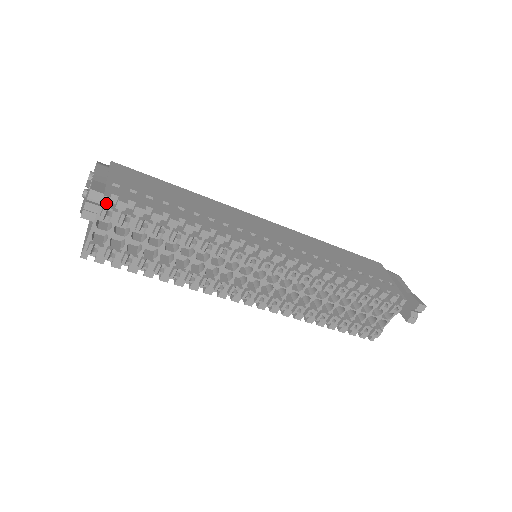
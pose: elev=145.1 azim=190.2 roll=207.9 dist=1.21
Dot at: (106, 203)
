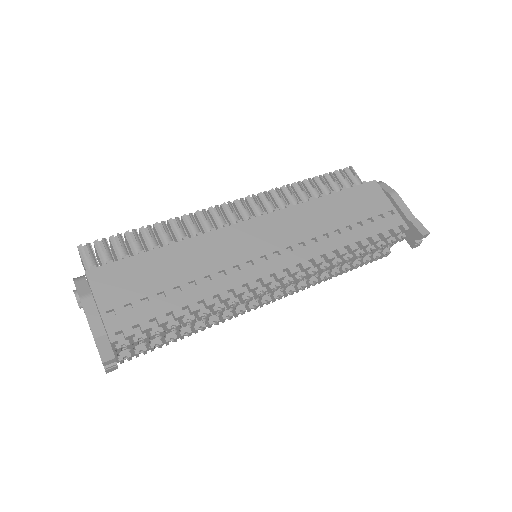
Dot at: (116, 343)
